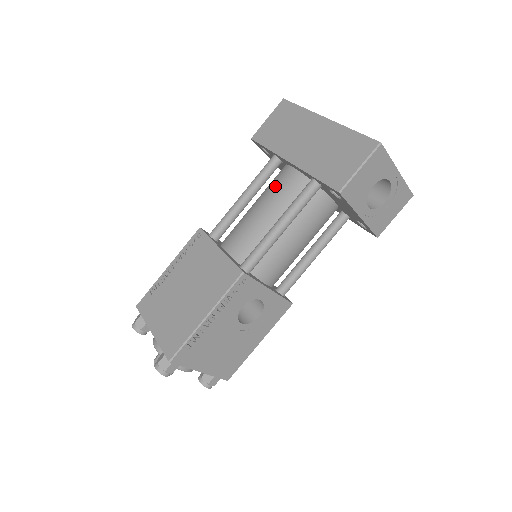
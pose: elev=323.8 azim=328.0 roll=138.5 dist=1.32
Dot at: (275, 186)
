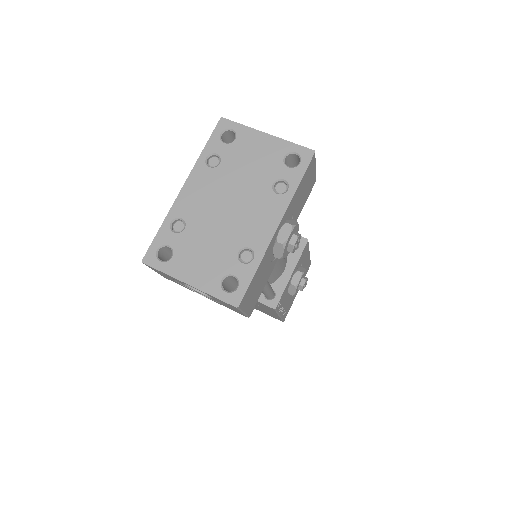
Dot at: occluded
